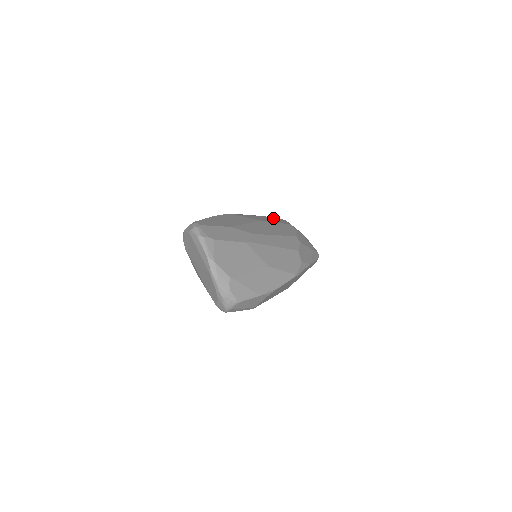
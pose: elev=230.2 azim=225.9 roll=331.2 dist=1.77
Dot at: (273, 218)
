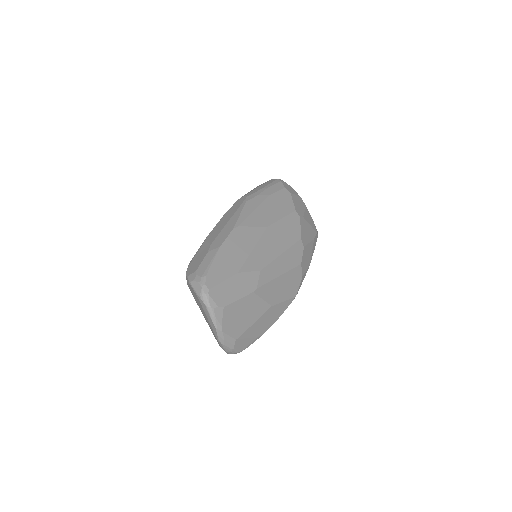
Dot at: (277, 197)
